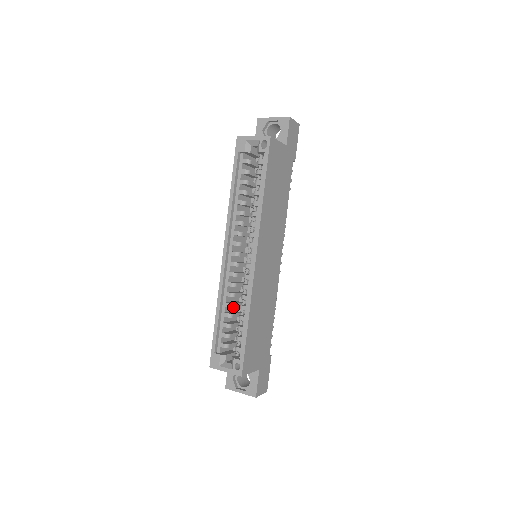
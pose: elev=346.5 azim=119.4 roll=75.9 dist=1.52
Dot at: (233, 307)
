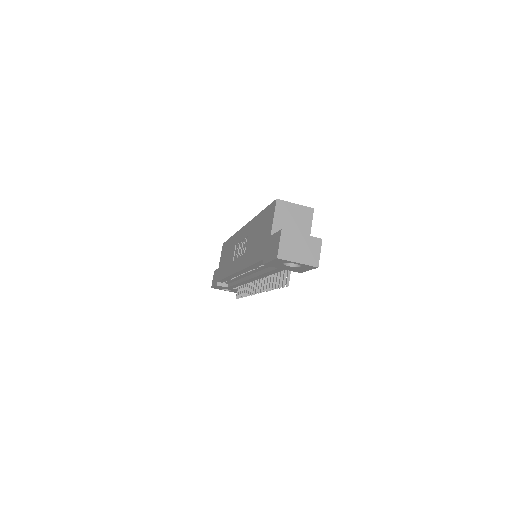
Dot at: occluded
